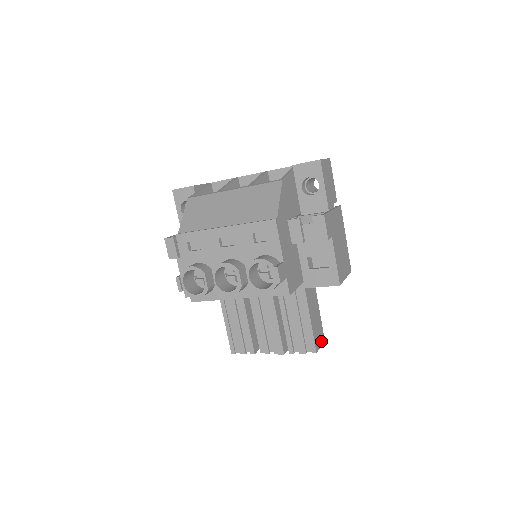
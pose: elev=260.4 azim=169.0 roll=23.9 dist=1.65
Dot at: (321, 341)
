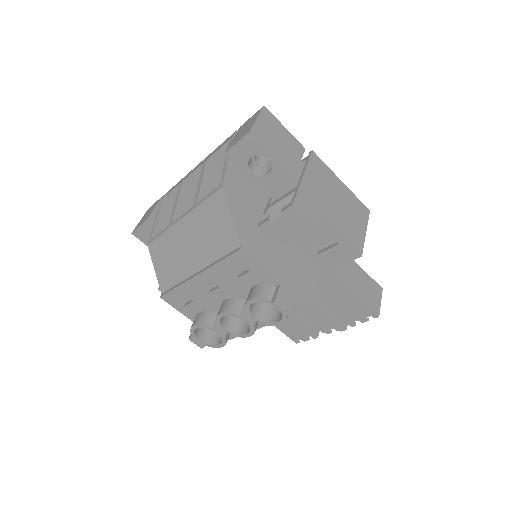
Dot at: (378, 296)
